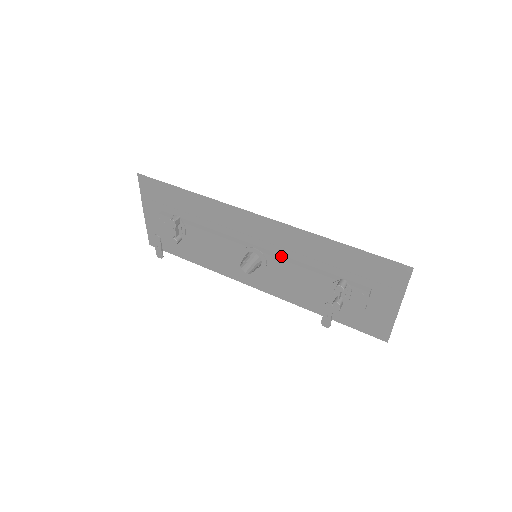
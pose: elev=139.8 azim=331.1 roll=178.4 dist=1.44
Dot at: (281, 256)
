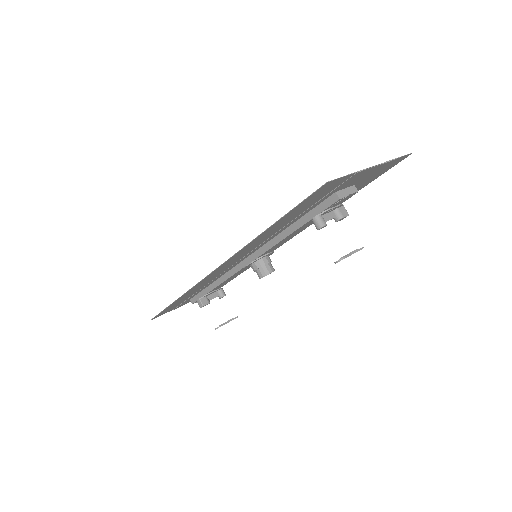
Dot at: (263, 248)
